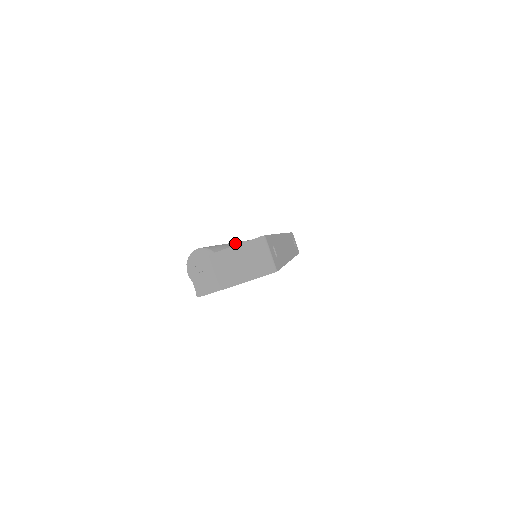
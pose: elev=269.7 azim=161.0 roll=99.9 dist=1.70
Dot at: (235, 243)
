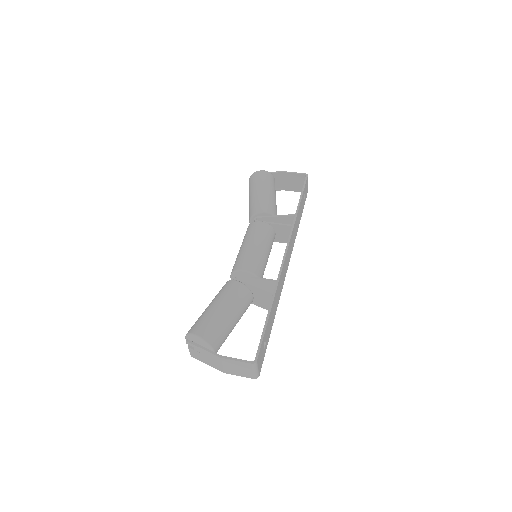
Dot at: (235, 300)
